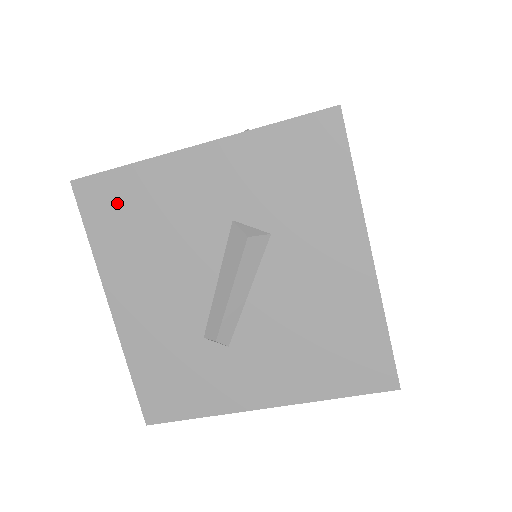
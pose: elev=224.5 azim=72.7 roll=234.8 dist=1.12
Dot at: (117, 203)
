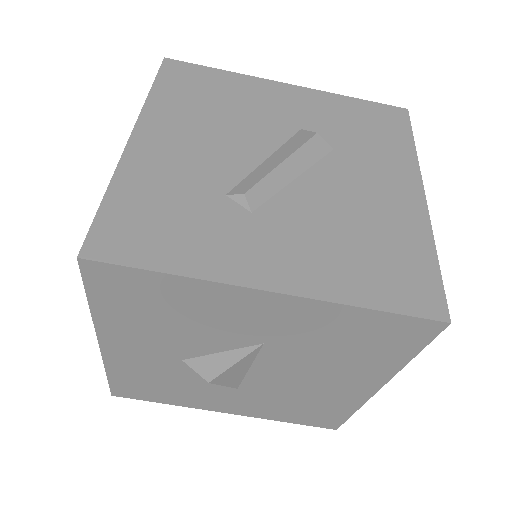
Dot at: (198, 82)
